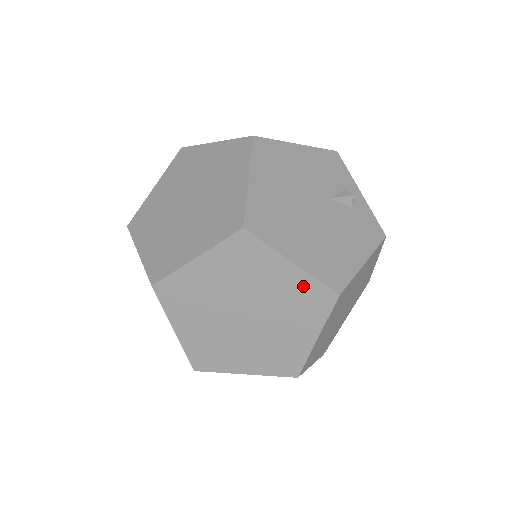
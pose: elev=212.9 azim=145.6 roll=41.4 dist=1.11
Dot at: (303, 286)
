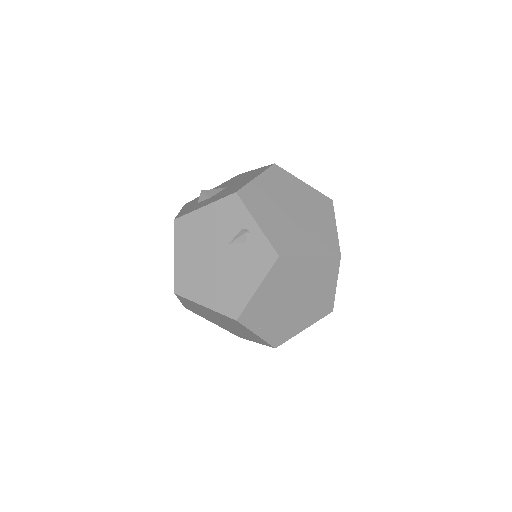
Dot at: (221, 315)
